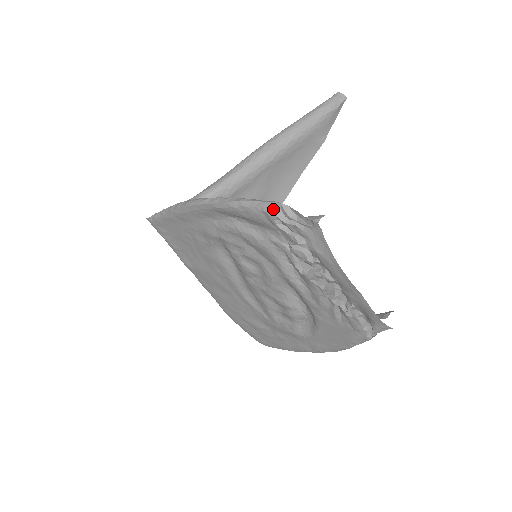
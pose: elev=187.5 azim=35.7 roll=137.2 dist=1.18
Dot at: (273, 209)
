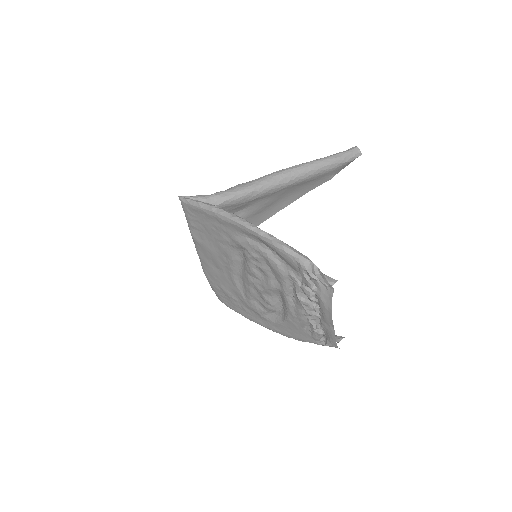
Dot at: (306, 264)
